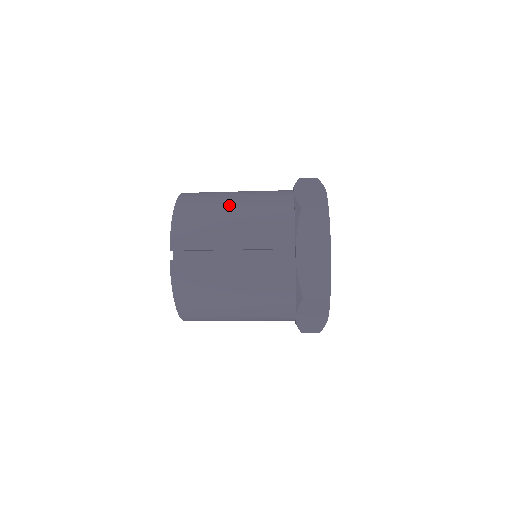
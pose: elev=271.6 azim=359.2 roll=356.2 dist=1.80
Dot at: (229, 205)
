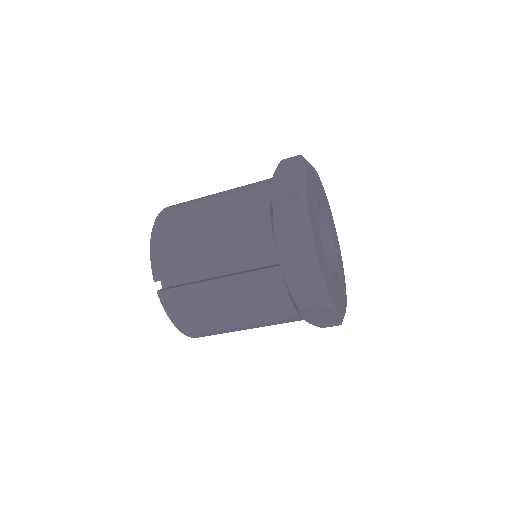
Dot at: (203, 218)
